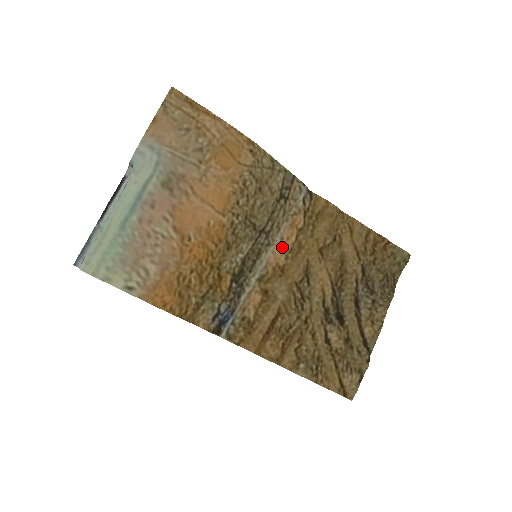
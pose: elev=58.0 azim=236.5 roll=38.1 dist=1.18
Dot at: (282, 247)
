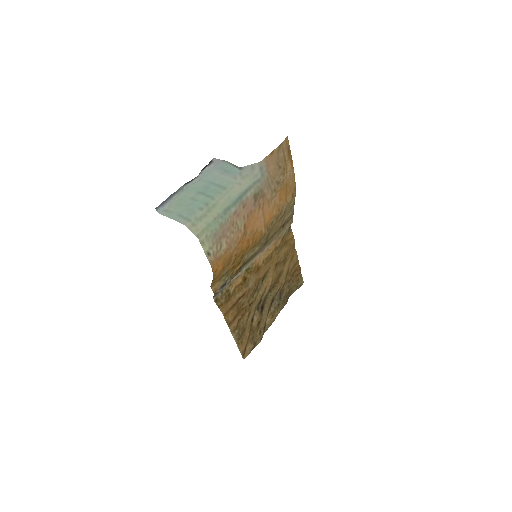
Dot at: (265, 254)
